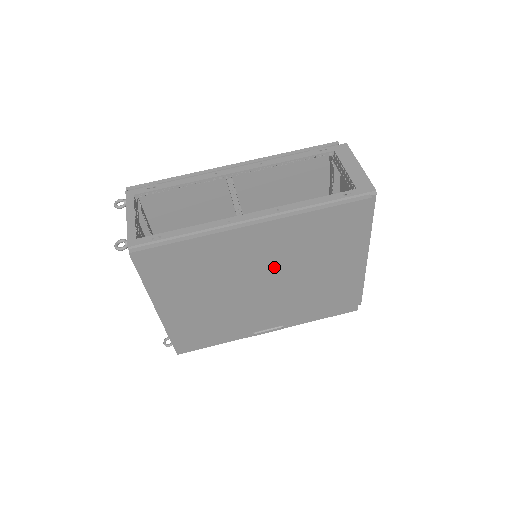
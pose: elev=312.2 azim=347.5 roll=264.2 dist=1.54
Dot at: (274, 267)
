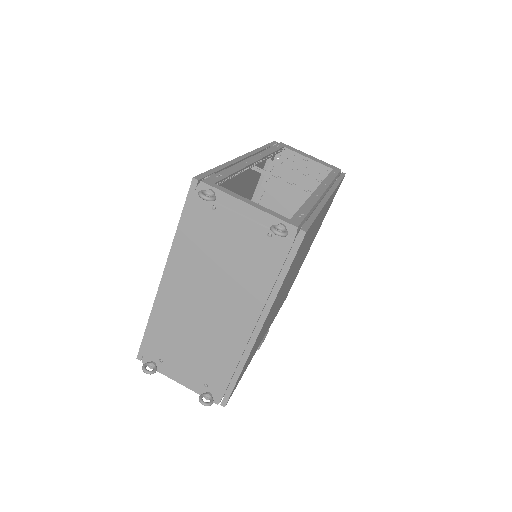
Dot at: occluded
